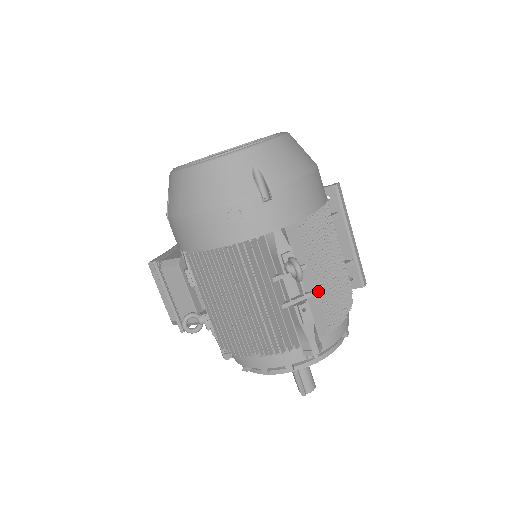
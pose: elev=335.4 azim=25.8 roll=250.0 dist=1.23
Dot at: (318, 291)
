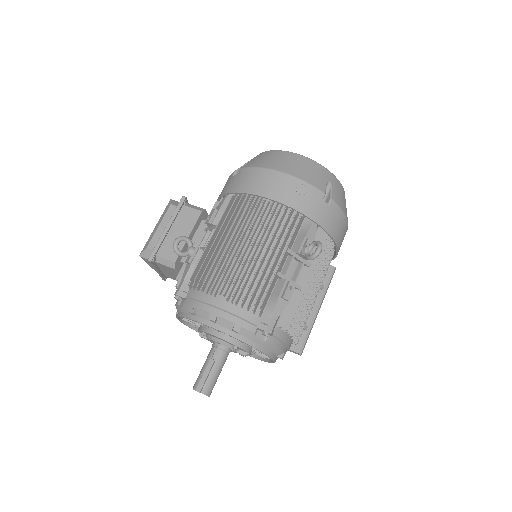
Dot at: (305, 289)
